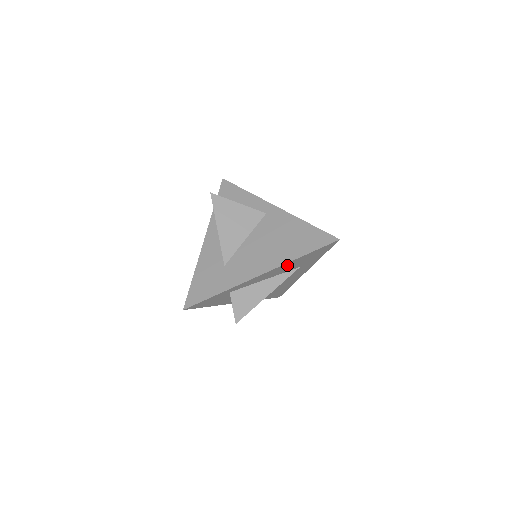
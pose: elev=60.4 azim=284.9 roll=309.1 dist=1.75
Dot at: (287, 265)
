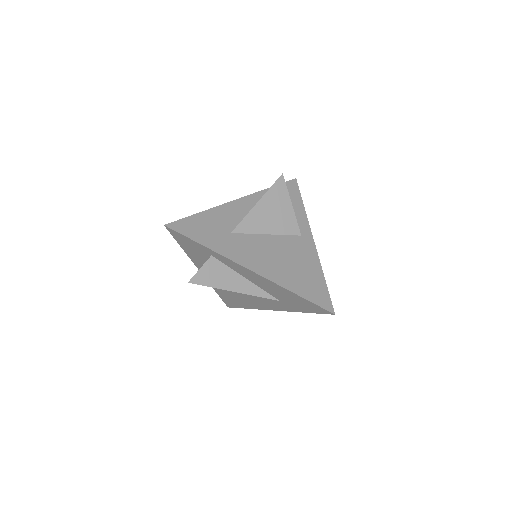
Dot at: (276, 287)
